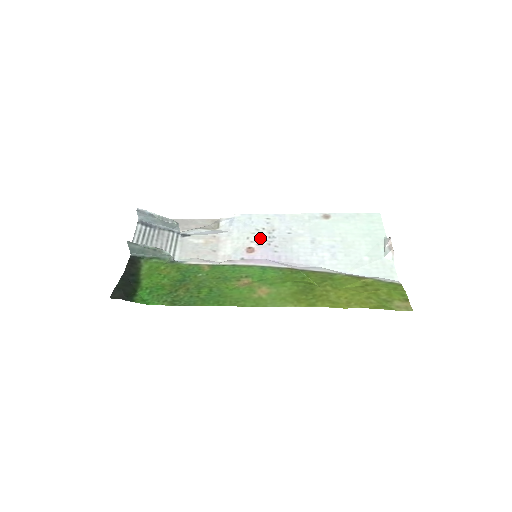
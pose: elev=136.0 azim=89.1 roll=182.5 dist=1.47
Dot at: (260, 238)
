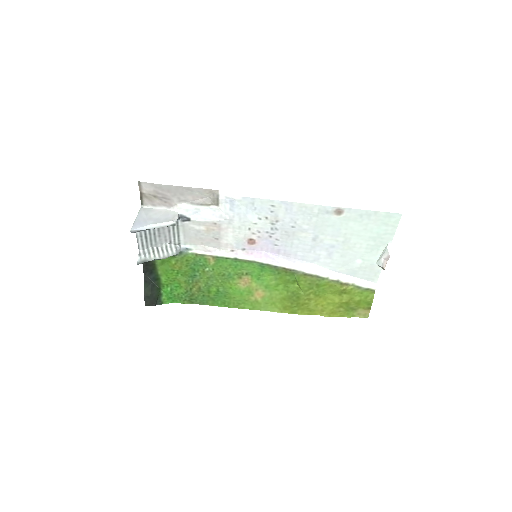
Dot at: (262, 230)
